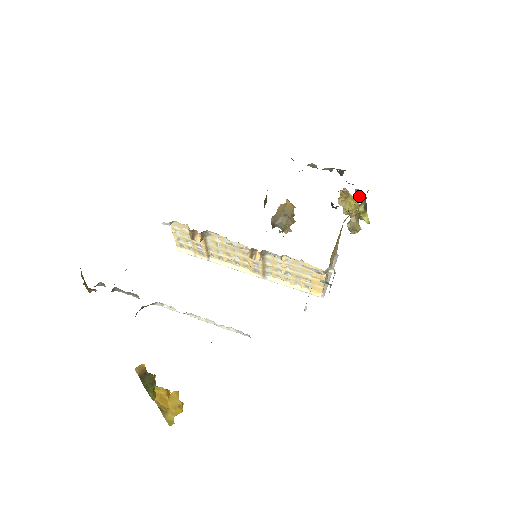
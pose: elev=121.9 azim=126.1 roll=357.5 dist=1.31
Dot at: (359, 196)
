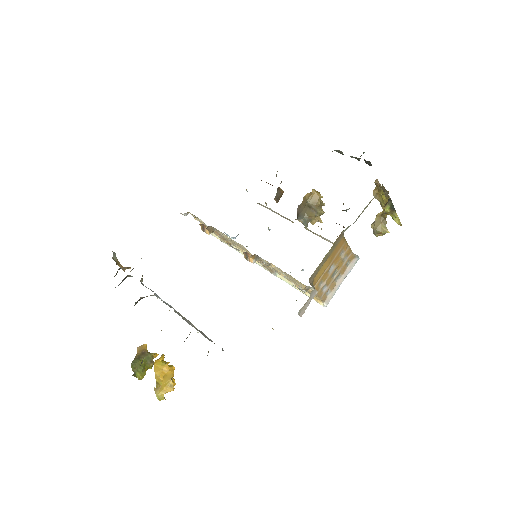
Dot at: (385, 194)
